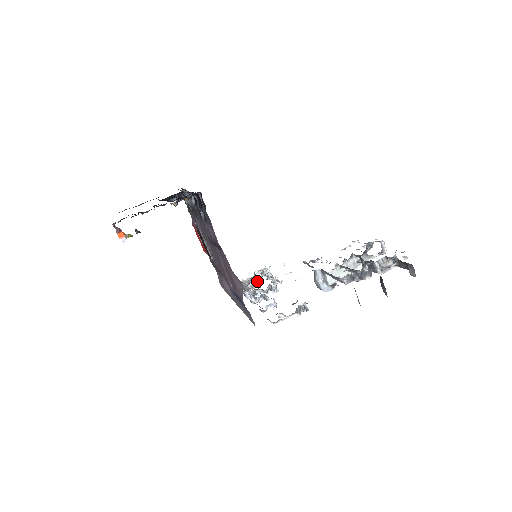
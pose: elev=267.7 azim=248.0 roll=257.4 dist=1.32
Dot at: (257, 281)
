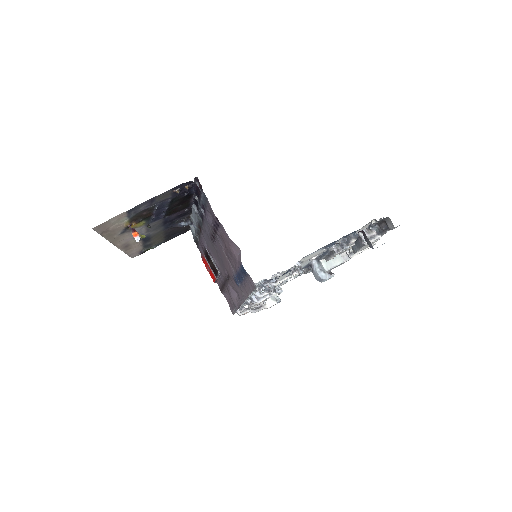
Dot at: occluded
